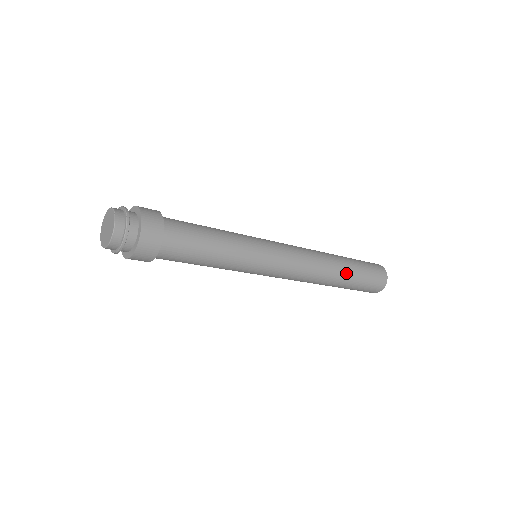
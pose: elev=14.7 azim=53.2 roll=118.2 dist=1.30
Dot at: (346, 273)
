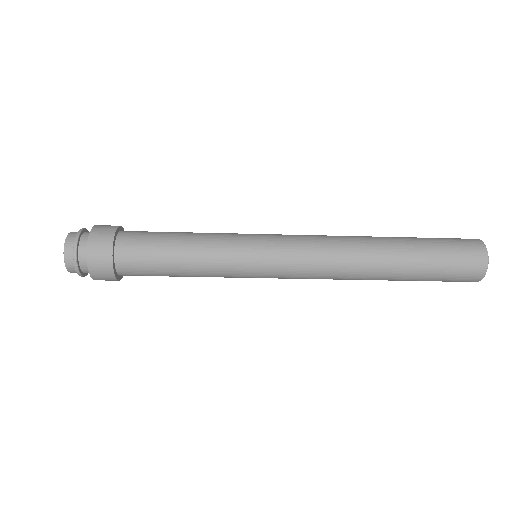
Dot at: (397, 245)
